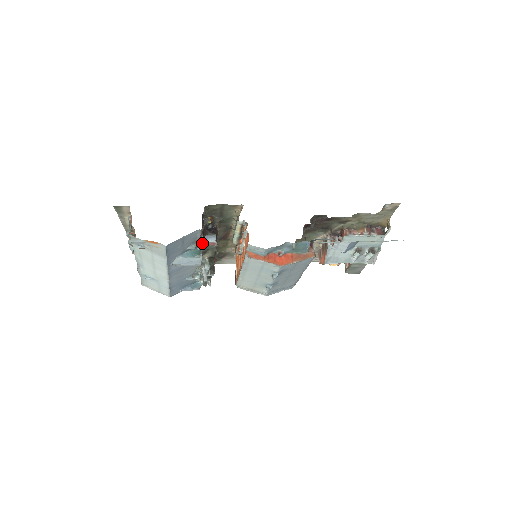
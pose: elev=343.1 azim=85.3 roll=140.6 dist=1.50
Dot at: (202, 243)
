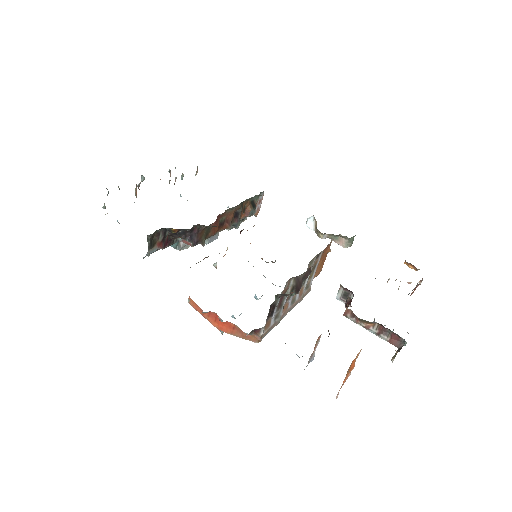
Dot at: (173, 243)
